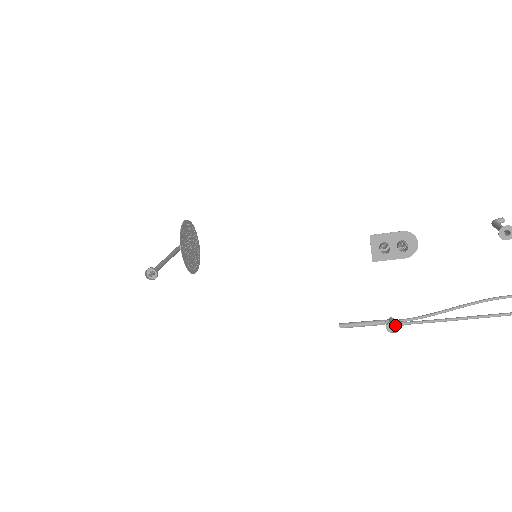
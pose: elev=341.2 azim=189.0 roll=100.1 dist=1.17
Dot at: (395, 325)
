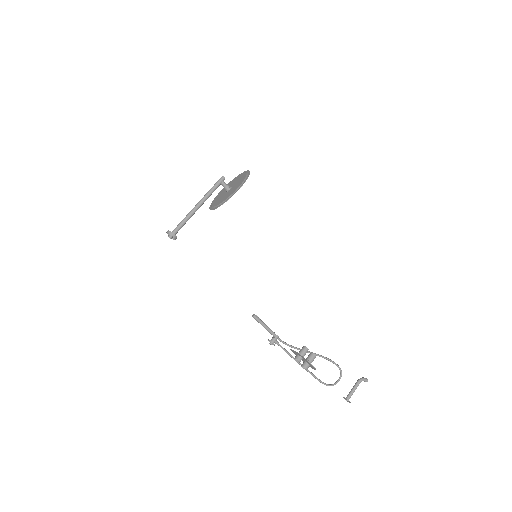
Dot at: (273, 343)
